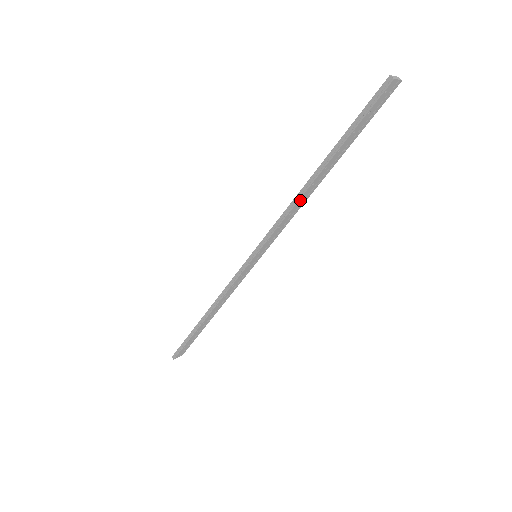
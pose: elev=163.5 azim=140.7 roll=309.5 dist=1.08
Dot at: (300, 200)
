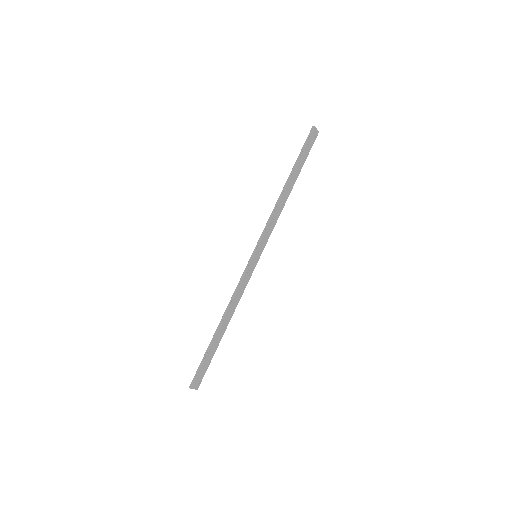
Dot at: (280, 204)
